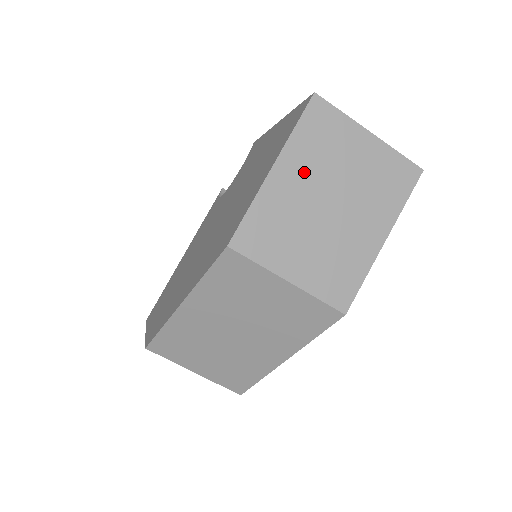
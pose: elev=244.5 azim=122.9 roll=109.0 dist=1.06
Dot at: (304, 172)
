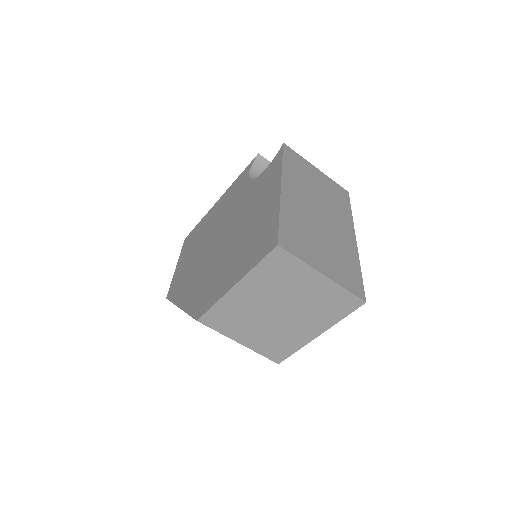
Dot at: (260, 291)
